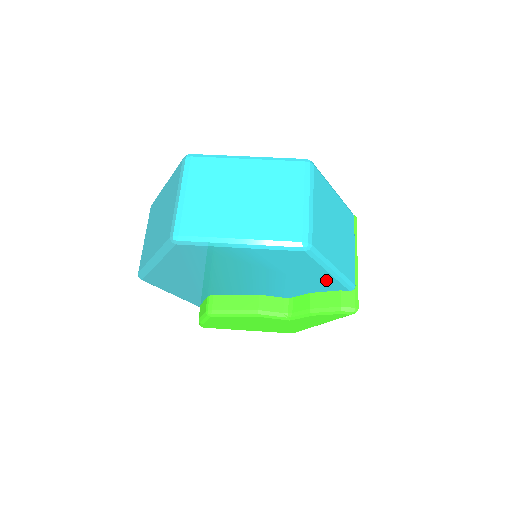
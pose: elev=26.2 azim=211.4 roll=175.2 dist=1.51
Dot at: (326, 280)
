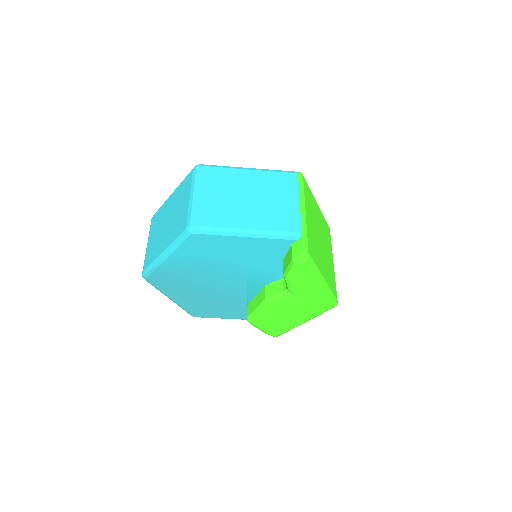
Dot at: (260, 244)
